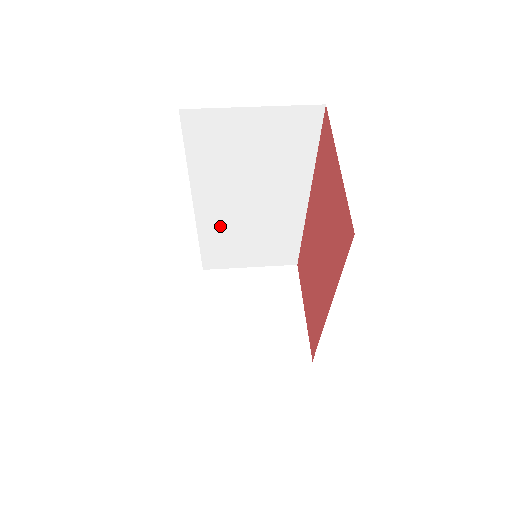
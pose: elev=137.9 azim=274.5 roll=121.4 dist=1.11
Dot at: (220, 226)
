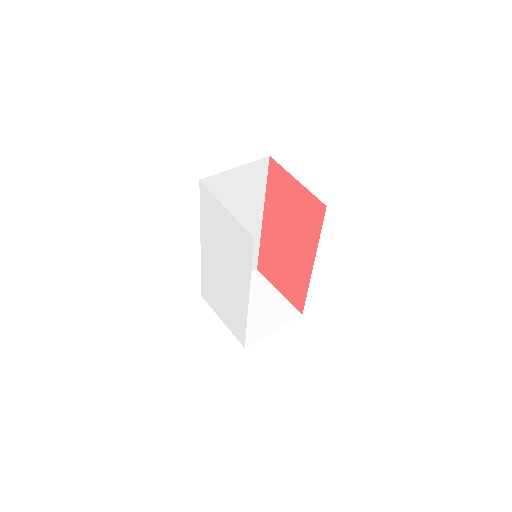
Dot at: occluded
